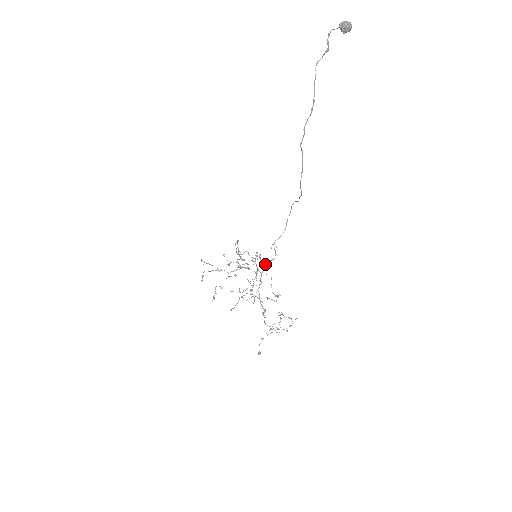
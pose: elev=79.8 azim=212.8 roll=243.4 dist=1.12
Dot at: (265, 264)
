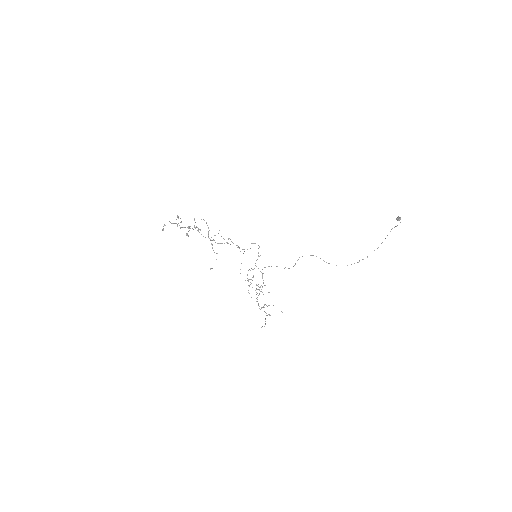
Dot at: occluded
